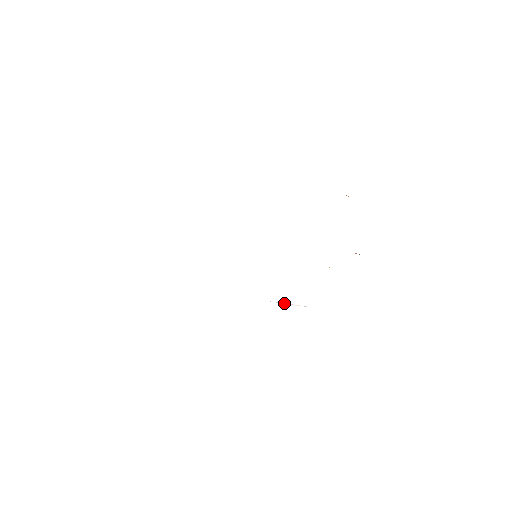
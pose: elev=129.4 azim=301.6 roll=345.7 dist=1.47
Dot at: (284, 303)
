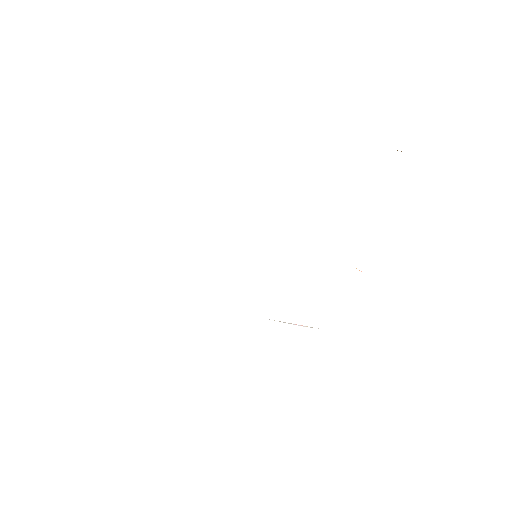
Dot at: occluded
